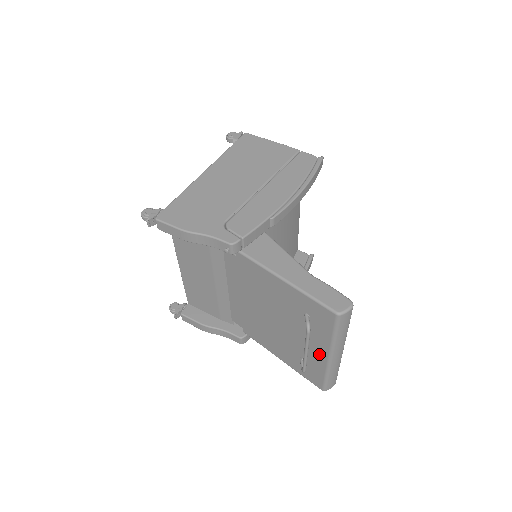
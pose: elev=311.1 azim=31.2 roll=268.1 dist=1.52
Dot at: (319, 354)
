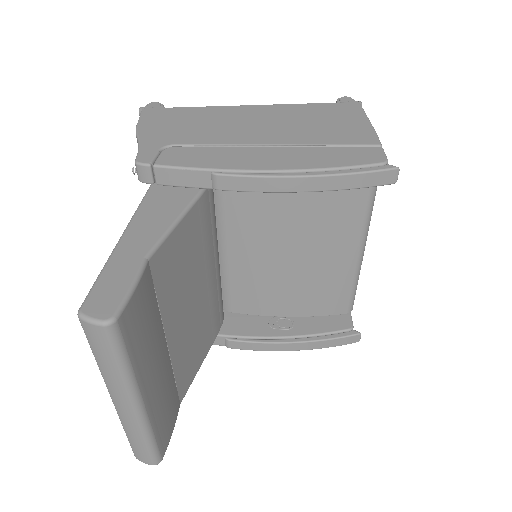
Dot at: occluded
